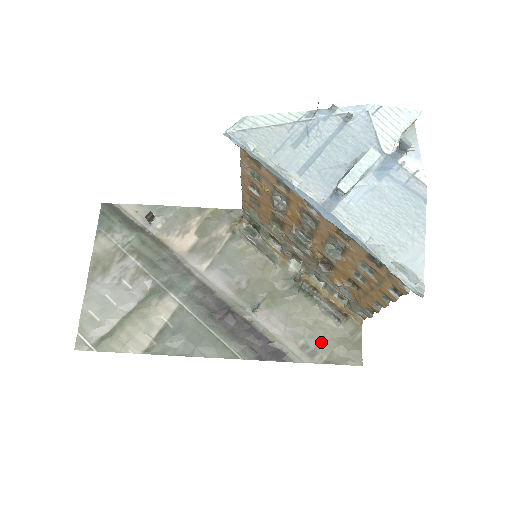
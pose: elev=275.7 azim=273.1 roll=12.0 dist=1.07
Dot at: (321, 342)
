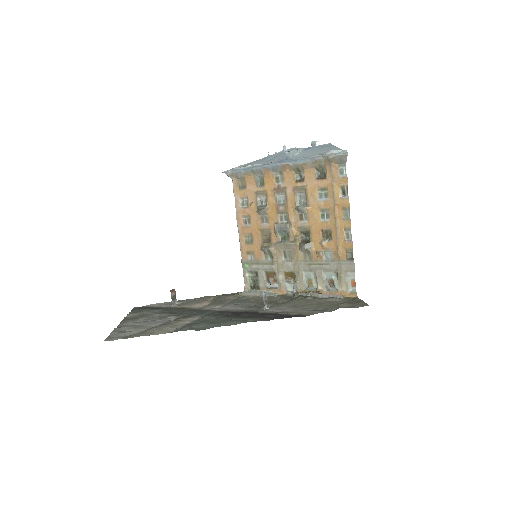
Dot at: (327, 306)
